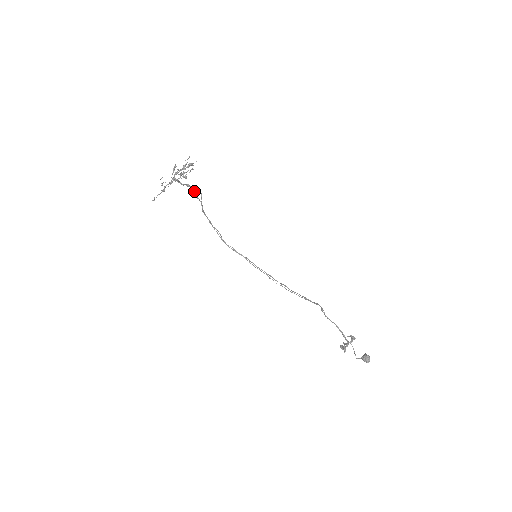
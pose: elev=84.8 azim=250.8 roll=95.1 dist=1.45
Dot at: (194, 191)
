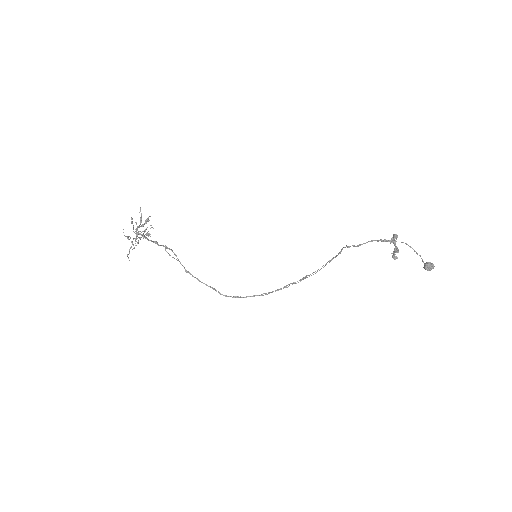
Dot at: occluded
